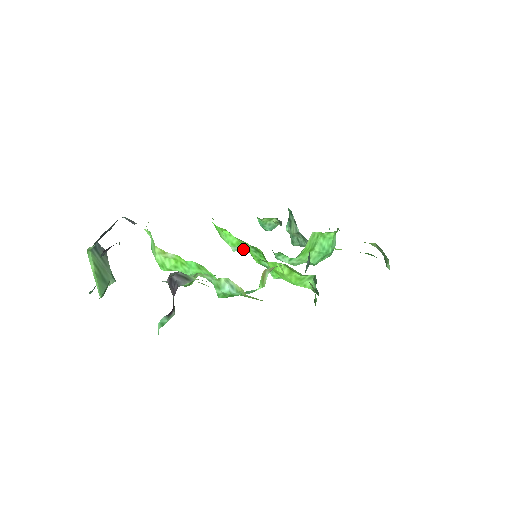
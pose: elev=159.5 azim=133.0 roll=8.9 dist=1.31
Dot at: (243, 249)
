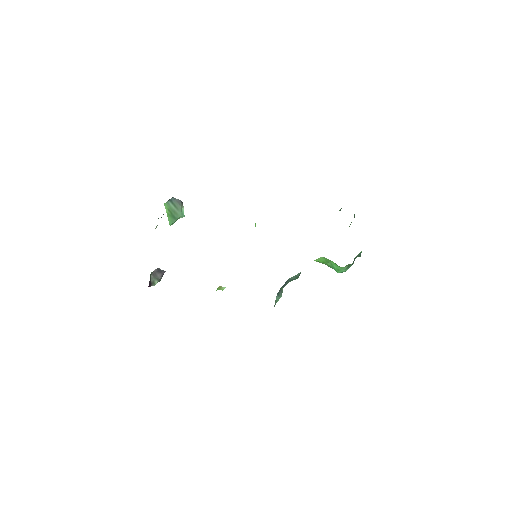
Dot at: occluded
